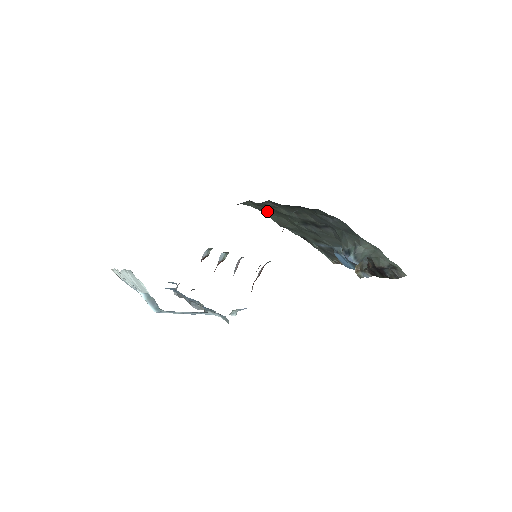
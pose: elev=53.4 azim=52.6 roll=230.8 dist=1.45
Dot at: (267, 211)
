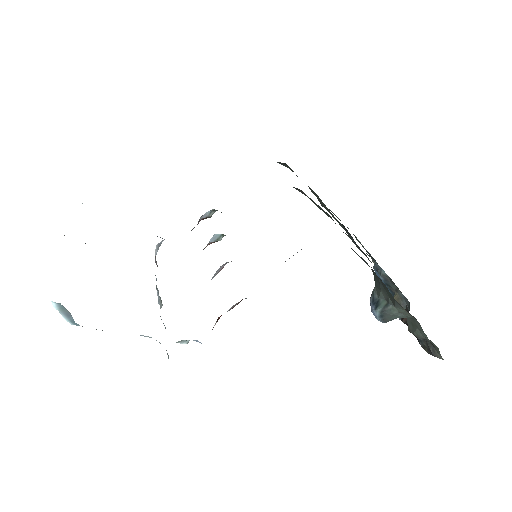
Dot at: occluded
